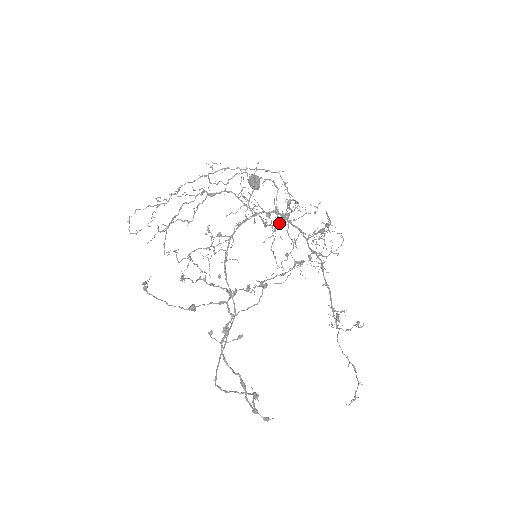
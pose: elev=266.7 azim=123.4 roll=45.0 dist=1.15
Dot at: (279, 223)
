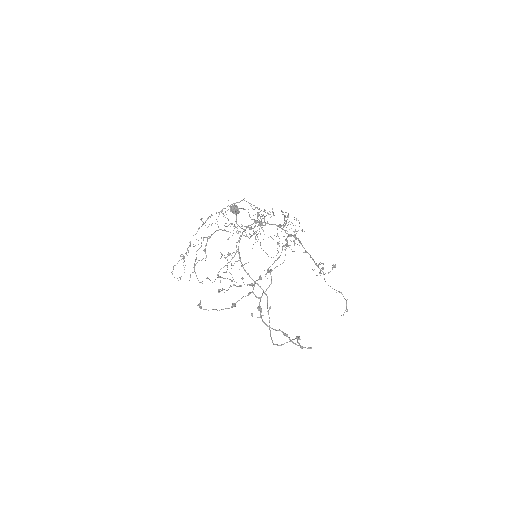
Dot at: occluded
